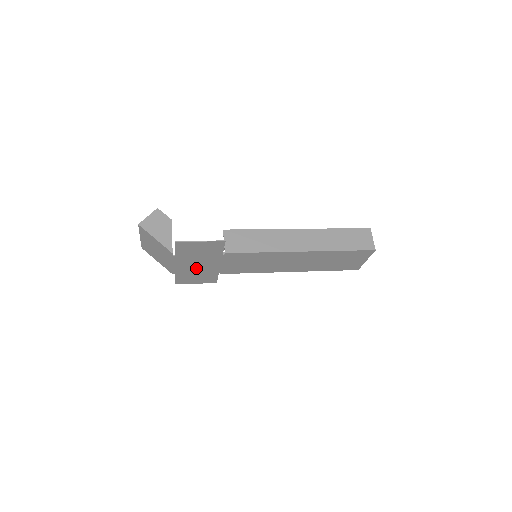
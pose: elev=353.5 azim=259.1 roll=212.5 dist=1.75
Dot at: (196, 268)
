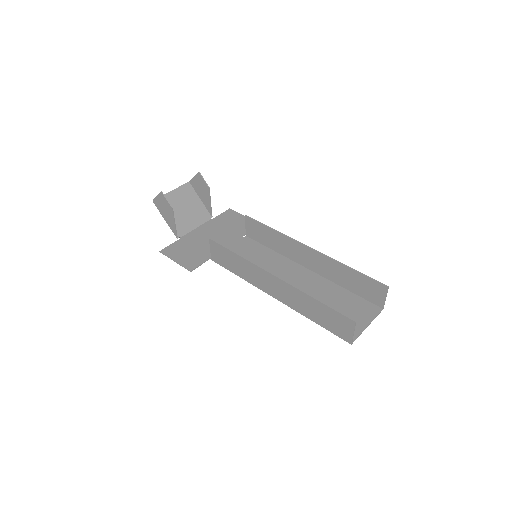
Dot at: (217, 233)
